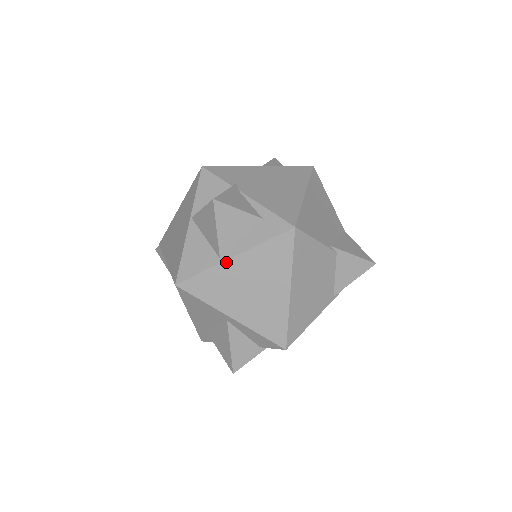
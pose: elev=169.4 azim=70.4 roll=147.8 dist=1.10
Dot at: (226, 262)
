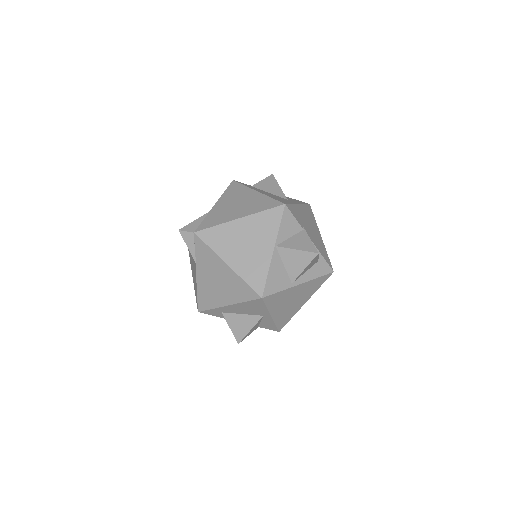
Dot at: (295, 287)
